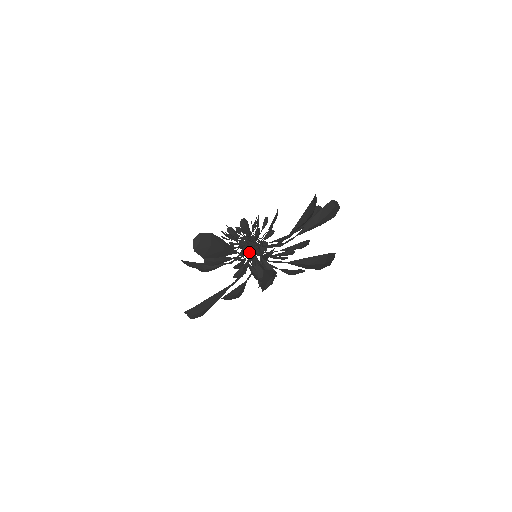
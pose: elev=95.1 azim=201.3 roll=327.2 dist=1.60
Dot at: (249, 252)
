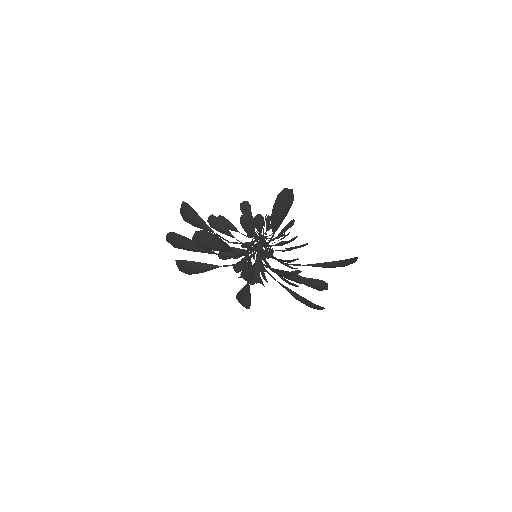
Dot at: (265, 246)
